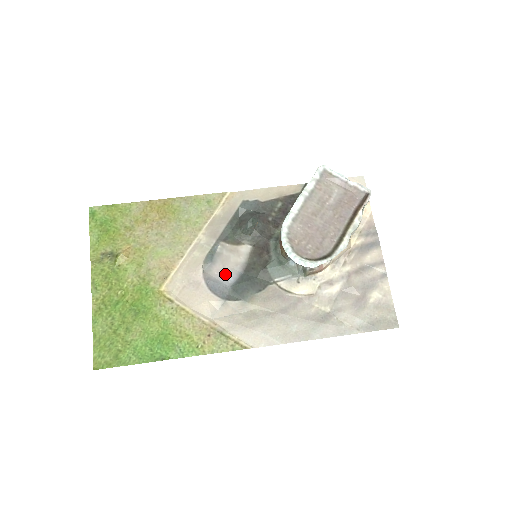
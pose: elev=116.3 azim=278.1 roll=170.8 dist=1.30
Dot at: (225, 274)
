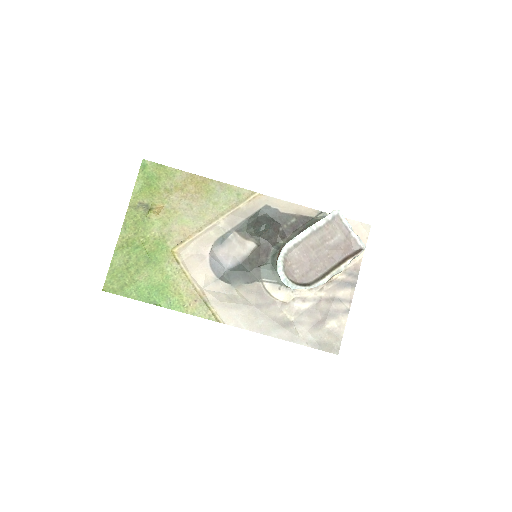
Dot at: (227, 258)
